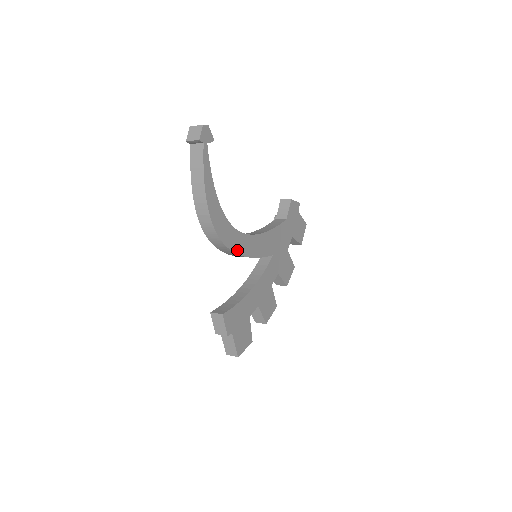
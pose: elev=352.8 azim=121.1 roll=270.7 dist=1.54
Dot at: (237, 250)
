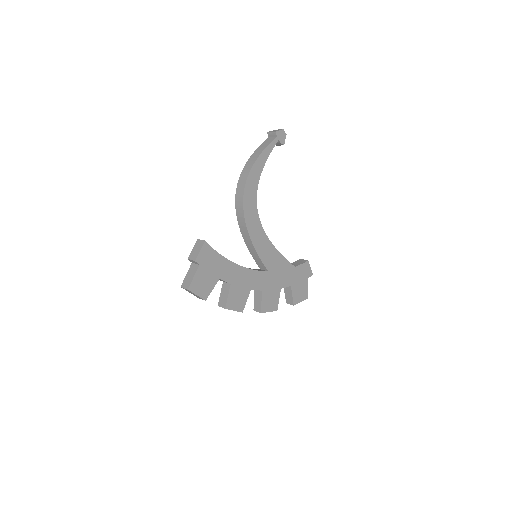
Dot at: (248, 222)
